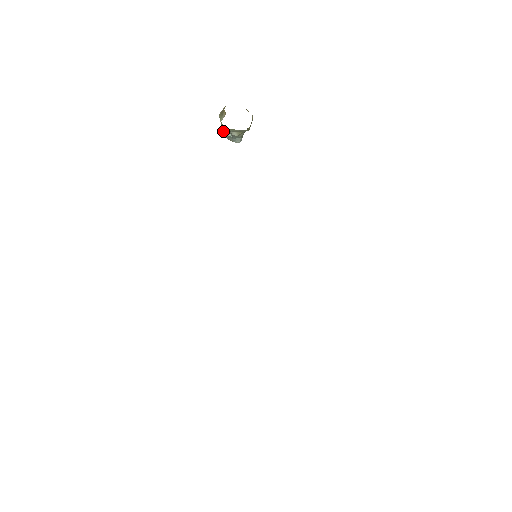
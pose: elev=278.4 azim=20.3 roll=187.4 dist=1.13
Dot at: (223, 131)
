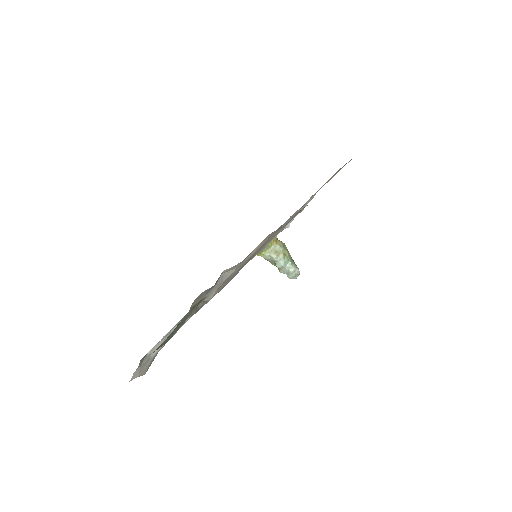
Dot at: (279, 270)
